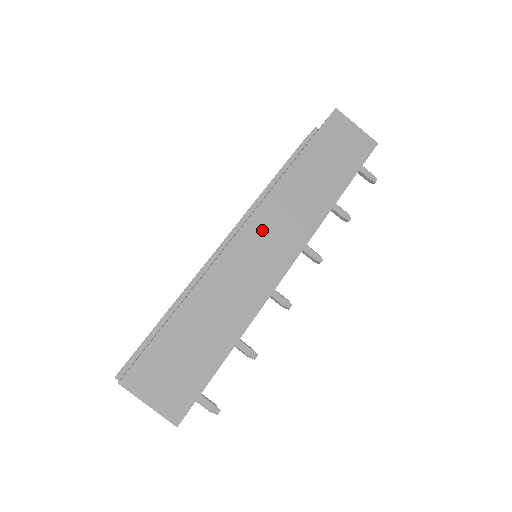
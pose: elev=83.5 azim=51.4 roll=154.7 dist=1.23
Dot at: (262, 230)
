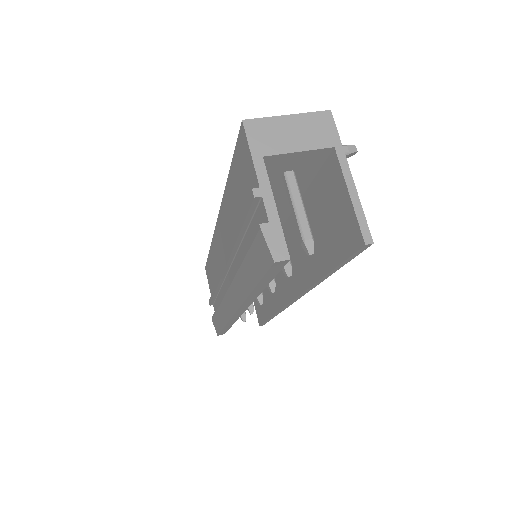
Dot at: occluded
